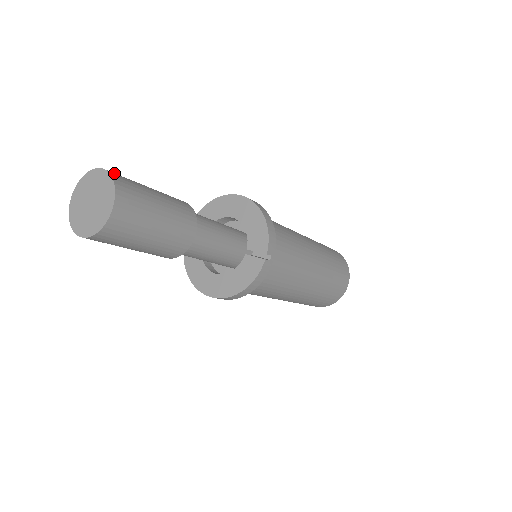
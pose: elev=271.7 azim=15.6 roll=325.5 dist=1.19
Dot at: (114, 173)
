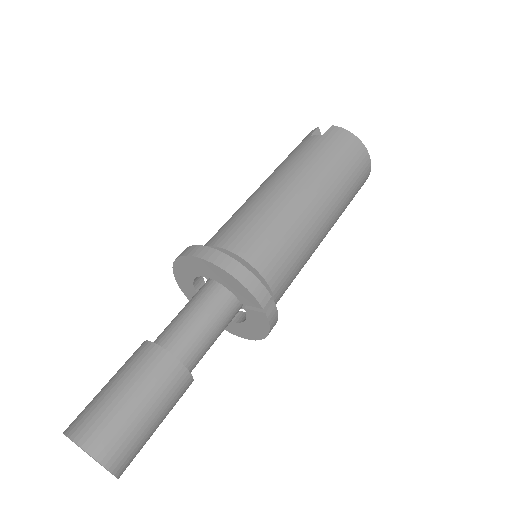
Dot at: (81, 432)
